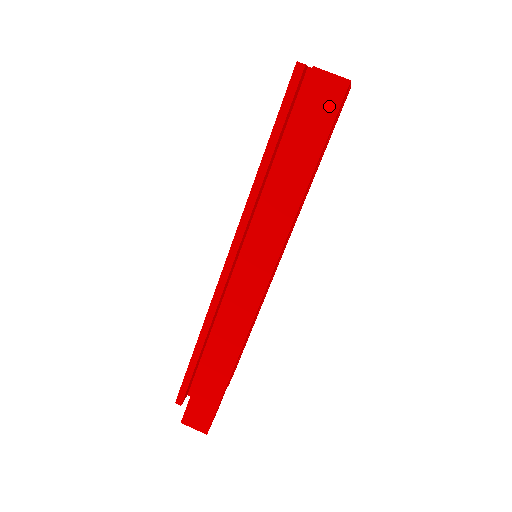
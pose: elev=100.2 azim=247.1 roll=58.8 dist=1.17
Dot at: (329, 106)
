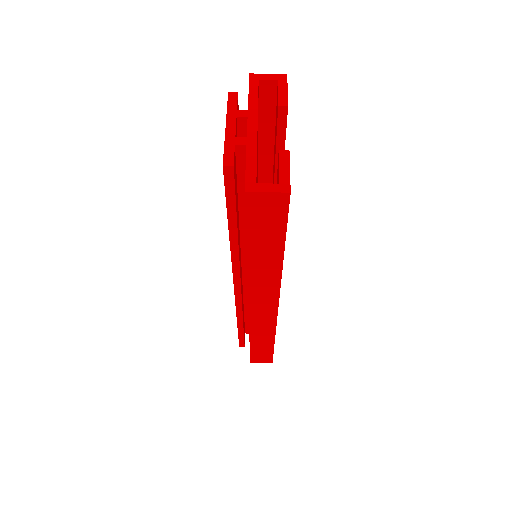
Dot at: (277, 212)
